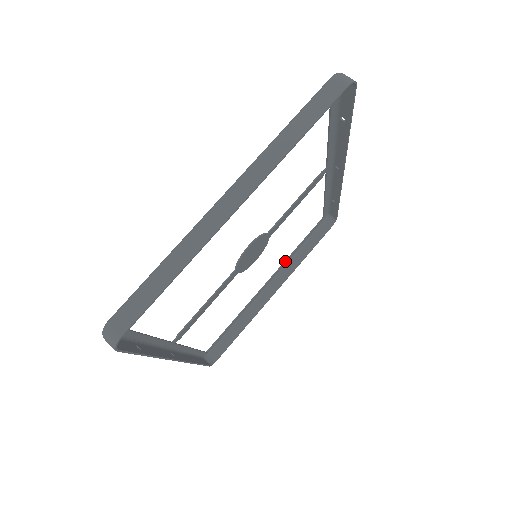
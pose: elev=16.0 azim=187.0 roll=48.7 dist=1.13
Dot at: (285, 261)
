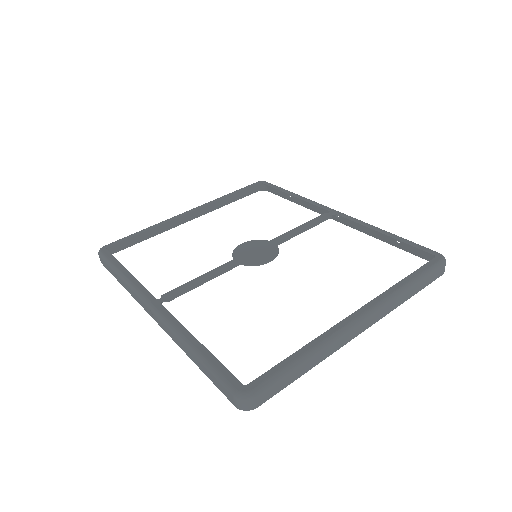
Dot at: (215, 202)
